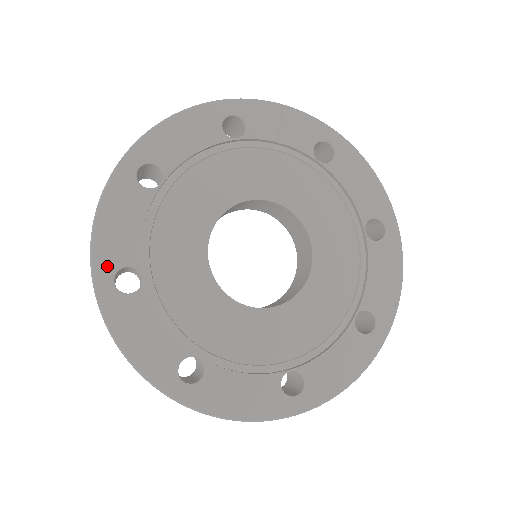
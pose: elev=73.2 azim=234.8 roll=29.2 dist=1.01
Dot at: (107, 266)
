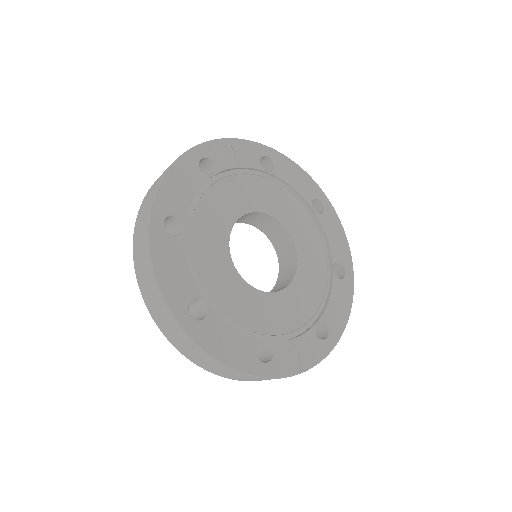
Dot at: (180, 306)
